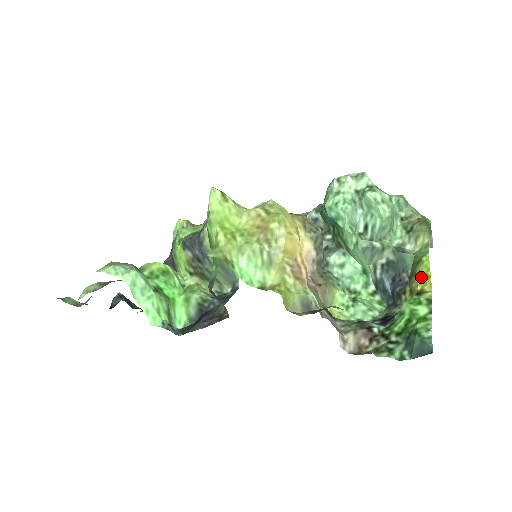
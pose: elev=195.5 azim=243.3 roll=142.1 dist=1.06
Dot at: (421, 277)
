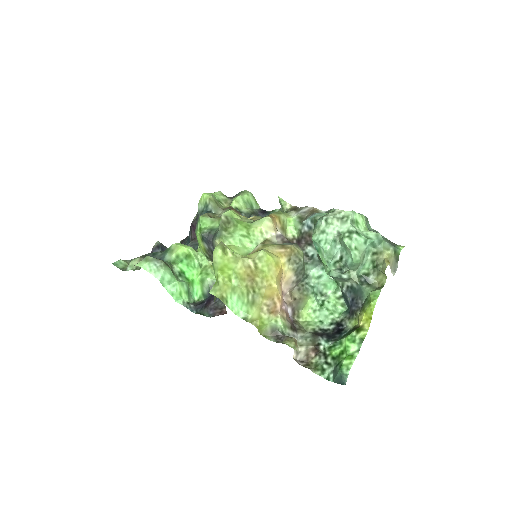
Dot at: (366, 315)
